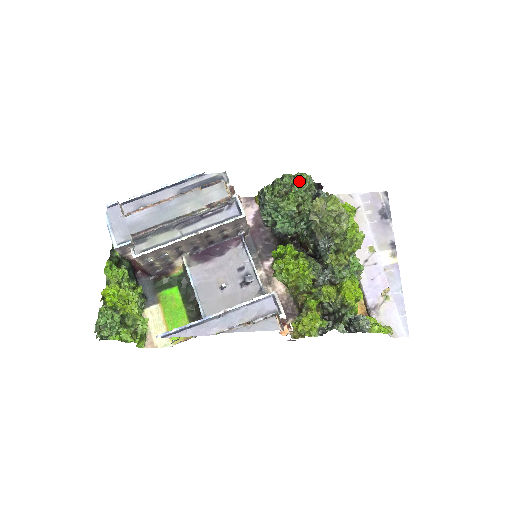
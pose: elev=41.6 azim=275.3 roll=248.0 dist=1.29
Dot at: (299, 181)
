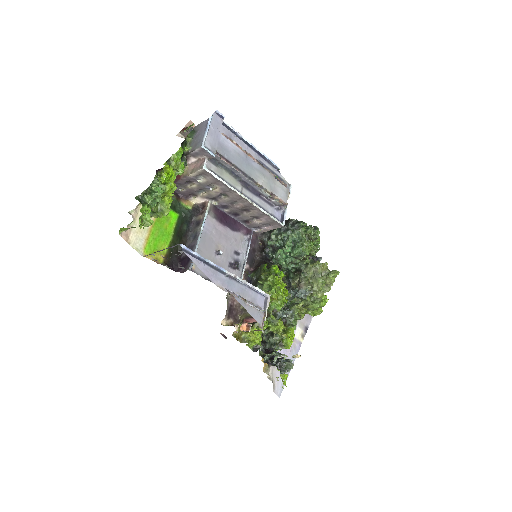
Dot at: occluded
